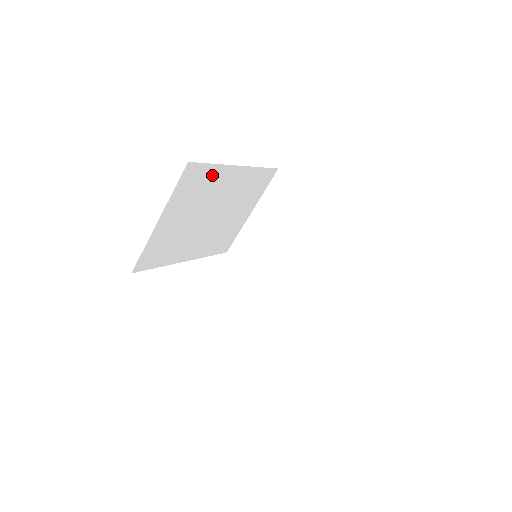
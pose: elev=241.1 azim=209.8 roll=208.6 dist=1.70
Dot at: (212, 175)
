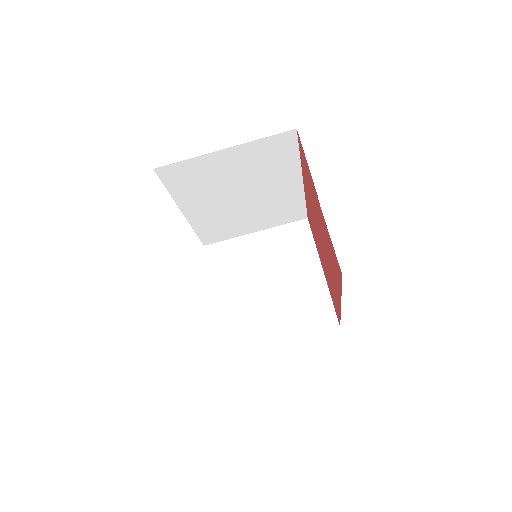
Dot at: (287, 162)
